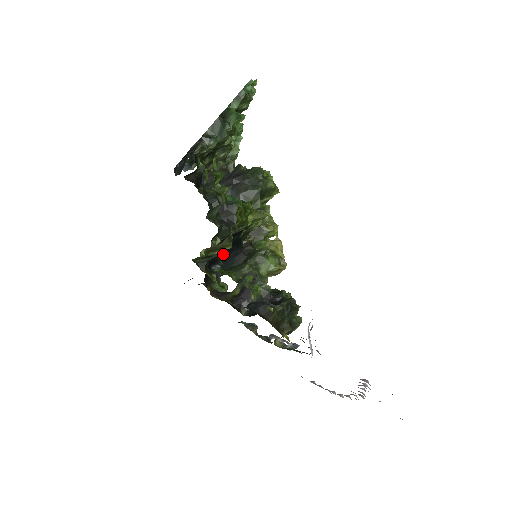
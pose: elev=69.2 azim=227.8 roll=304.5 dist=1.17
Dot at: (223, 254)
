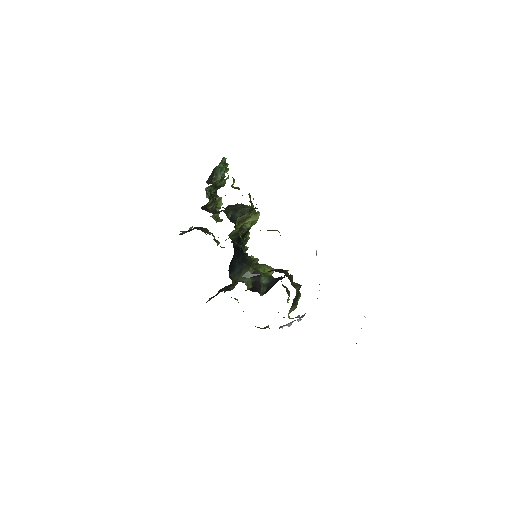
Dot at: (235, 257)
